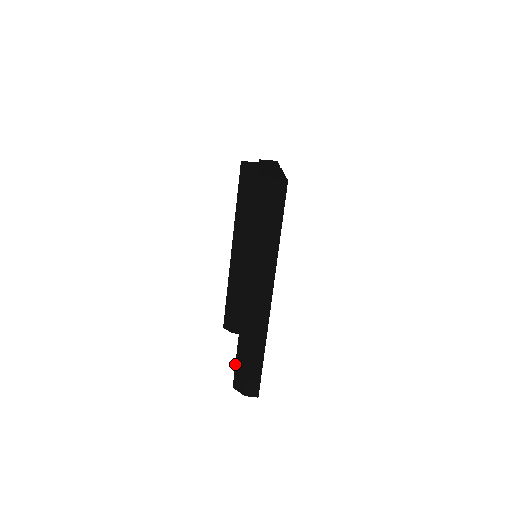
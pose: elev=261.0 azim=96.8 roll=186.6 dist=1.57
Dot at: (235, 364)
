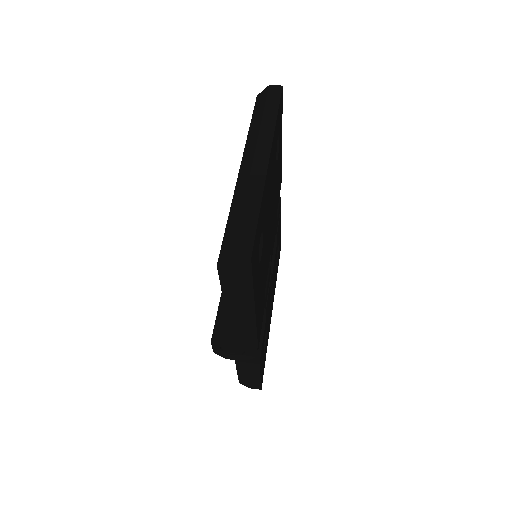
Dot at: (223, 237)
